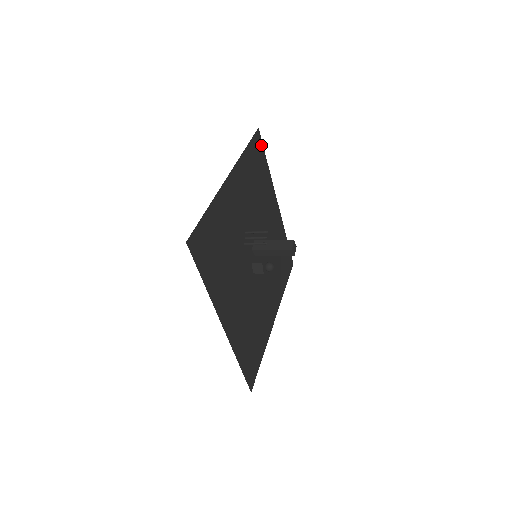
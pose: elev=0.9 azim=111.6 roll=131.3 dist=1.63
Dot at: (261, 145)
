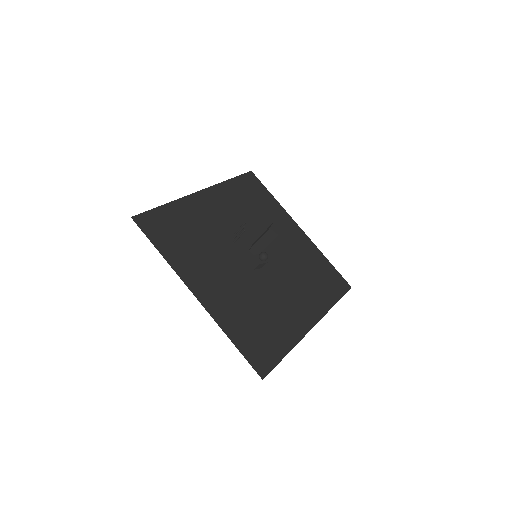
Dot at: (258, 182)
